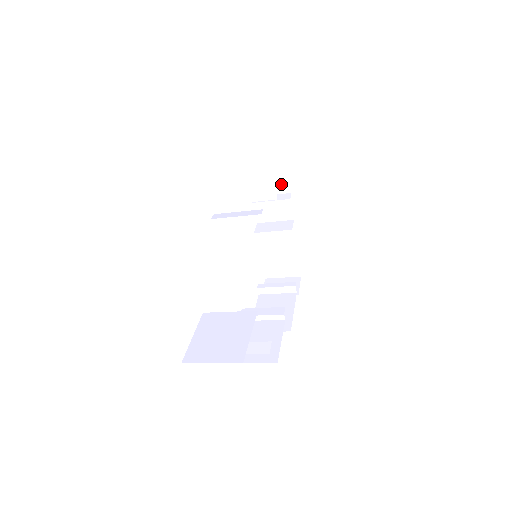
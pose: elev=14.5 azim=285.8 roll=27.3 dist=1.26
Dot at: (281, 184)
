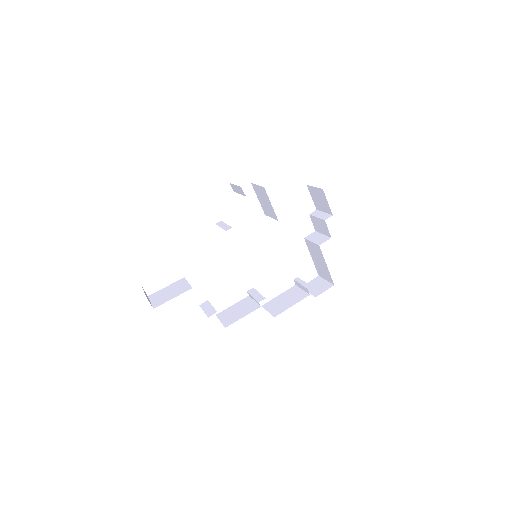
Dot at: (326, 206)
